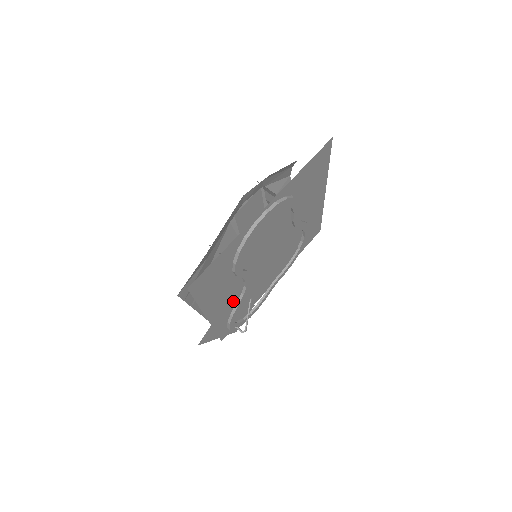
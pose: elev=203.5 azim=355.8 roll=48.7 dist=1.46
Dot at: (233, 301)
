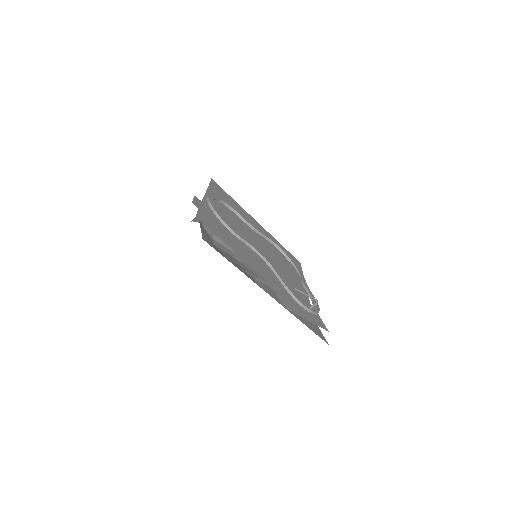
Dot at: (271, 274)
